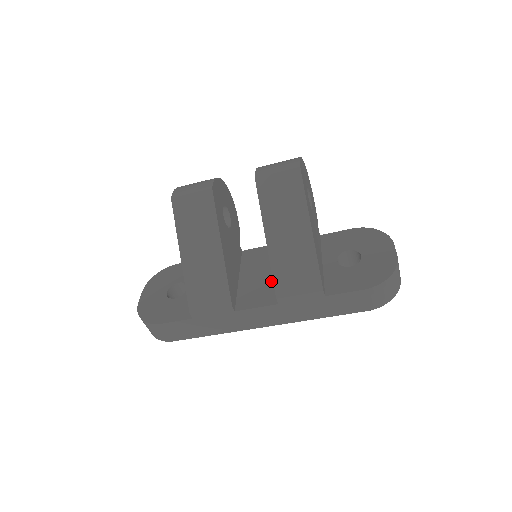
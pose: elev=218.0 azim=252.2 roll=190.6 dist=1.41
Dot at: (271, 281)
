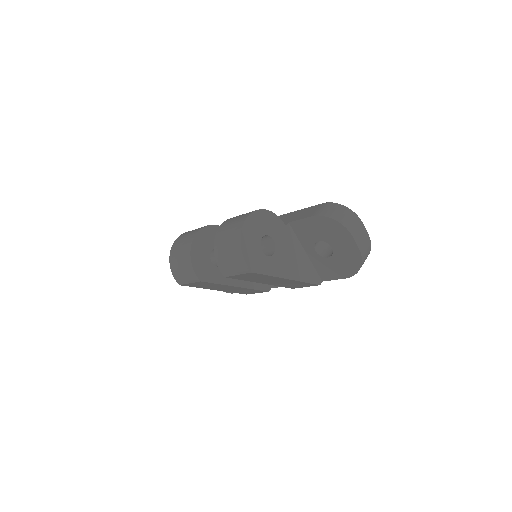
Dot at: occluded
